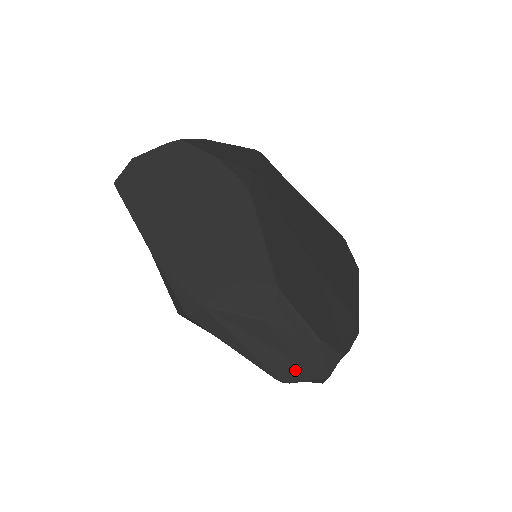
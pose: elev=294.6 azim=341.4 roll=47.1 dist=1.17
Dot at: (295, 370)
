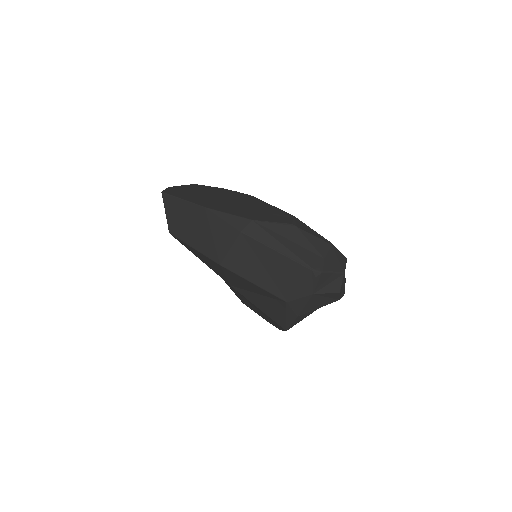
Dot at: (322, 262)
